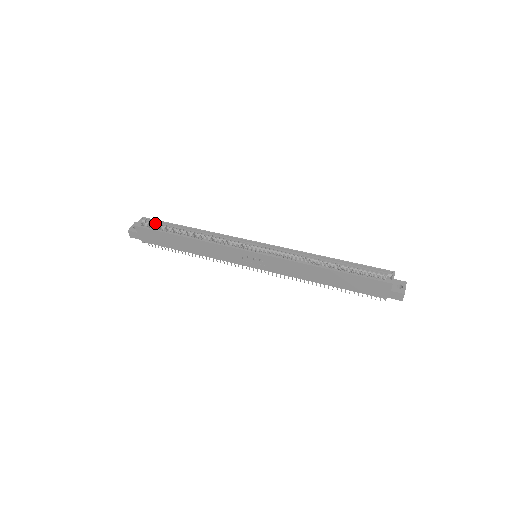
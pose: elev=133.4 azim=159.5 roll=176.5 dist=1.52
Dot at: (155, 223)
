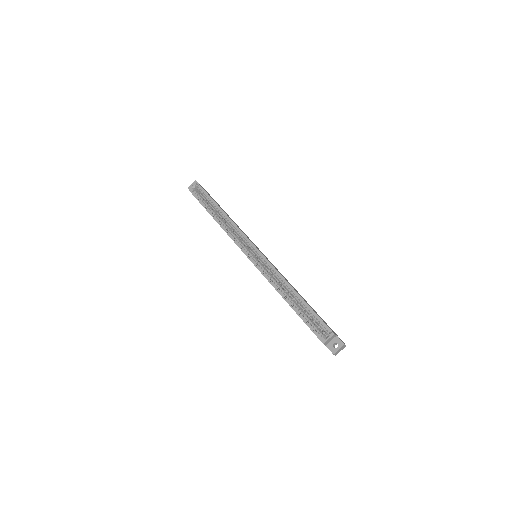
Dot at: (202, 192)
